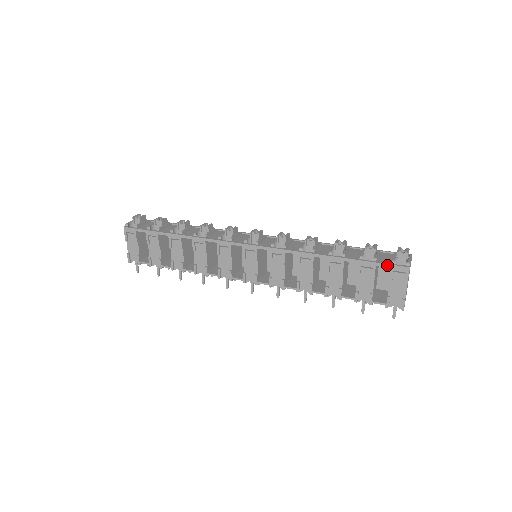
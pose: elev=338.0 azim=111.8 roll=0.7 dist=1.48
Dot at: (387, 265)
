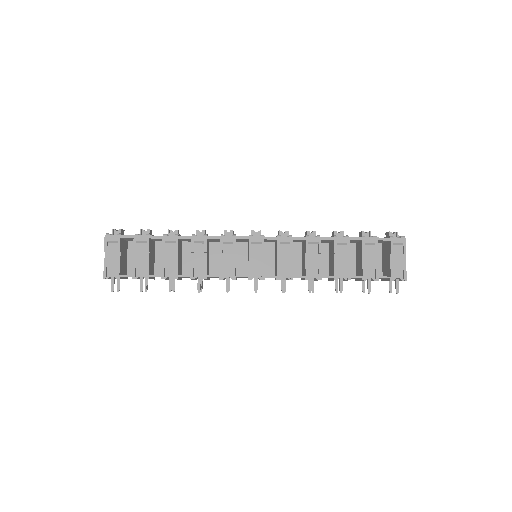
Dot at: (387, 238)
